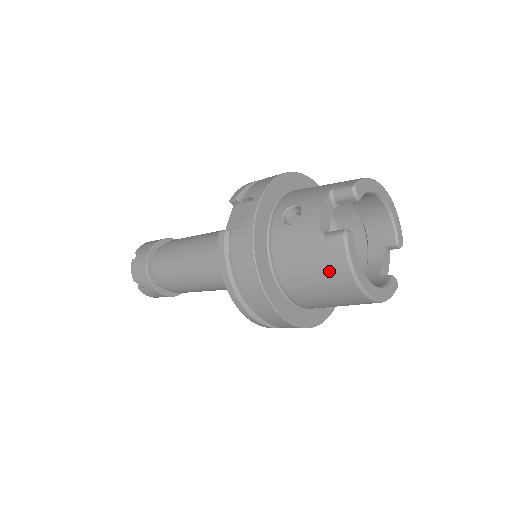
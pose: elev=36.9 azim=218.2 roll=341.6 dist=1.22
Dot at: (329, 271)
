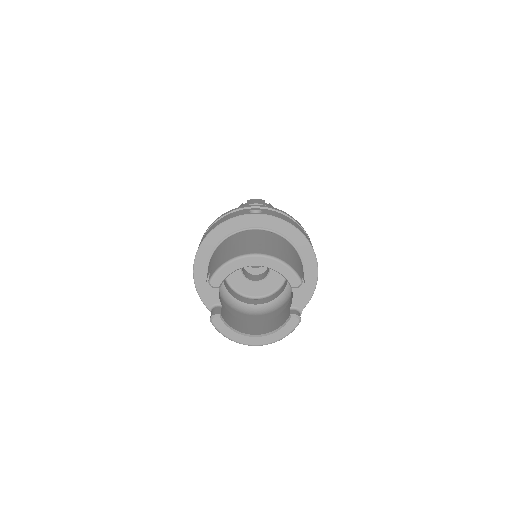
Dot at: occluded
